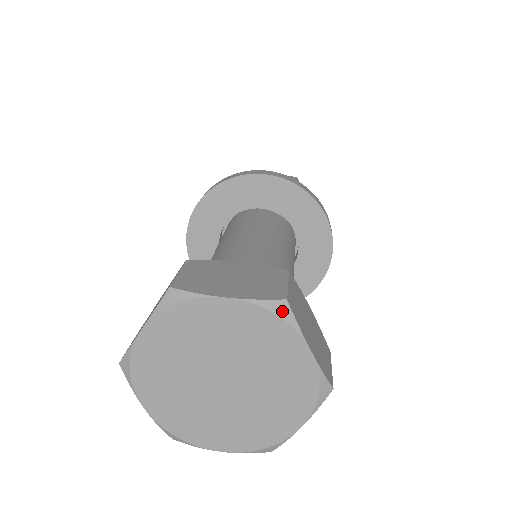
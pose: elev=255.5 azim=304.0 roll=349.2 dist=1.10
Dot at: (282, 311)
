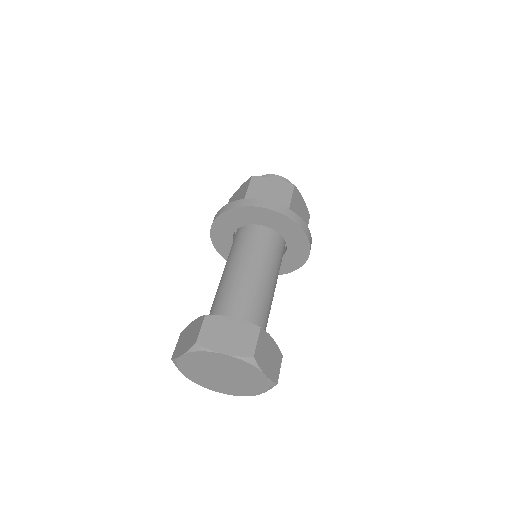
Dot at: (251, 361)
